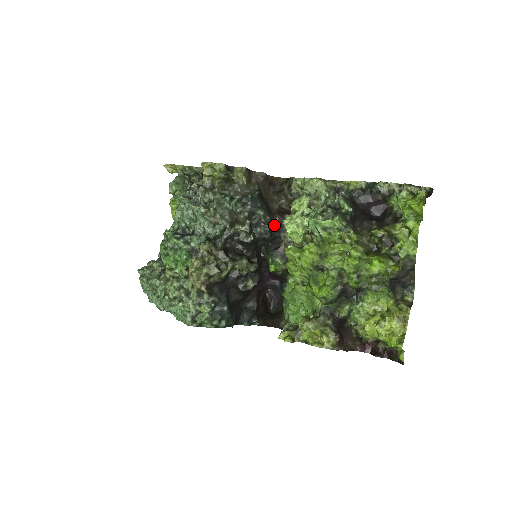
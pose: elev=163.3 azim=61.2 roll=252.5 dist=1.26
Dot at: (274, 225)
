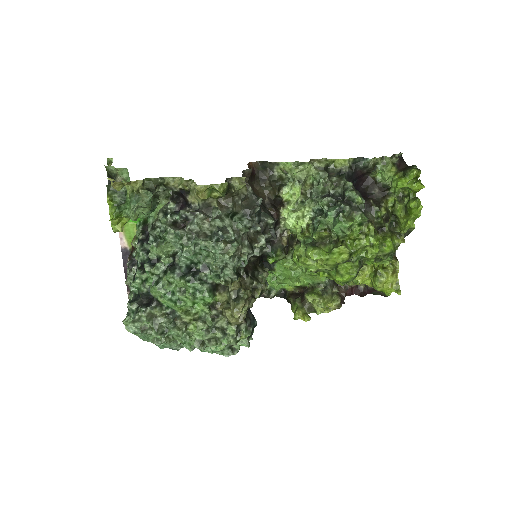
Dot at: (275, 224)
